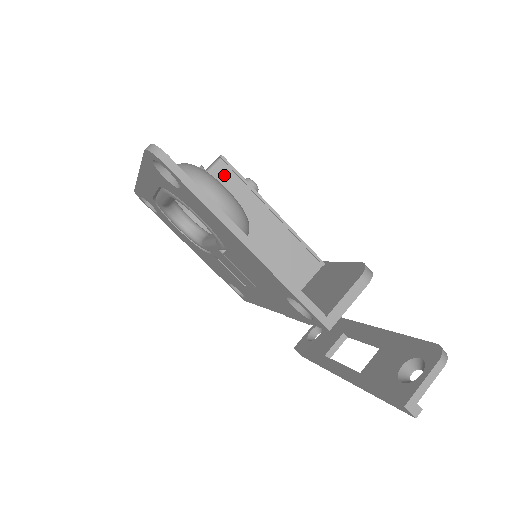
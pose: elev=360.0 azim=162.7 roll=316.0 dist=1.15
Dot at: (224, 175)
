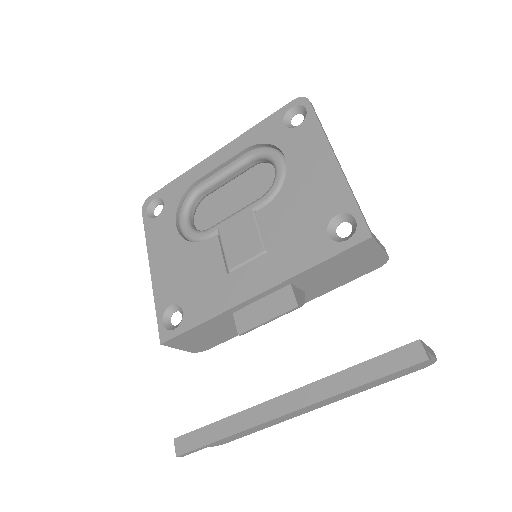
Dot at: occluded
